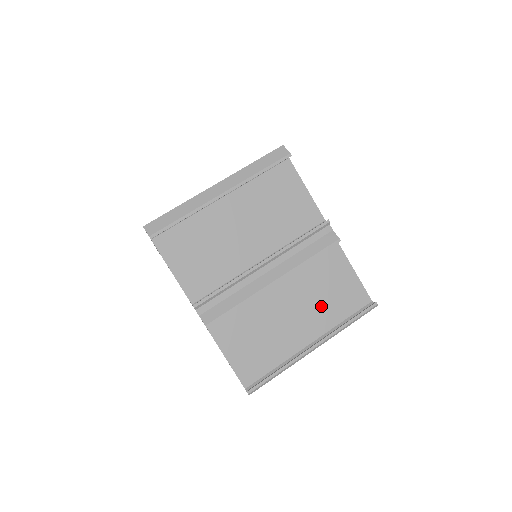
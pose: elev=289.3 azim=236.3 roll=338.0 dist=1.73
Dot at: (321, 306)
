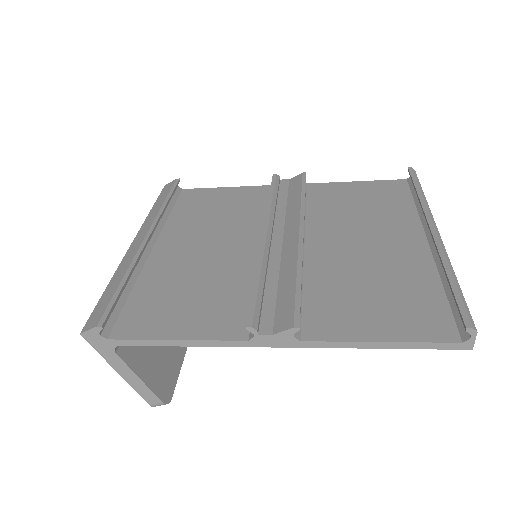
Dot at: (377, 217)
